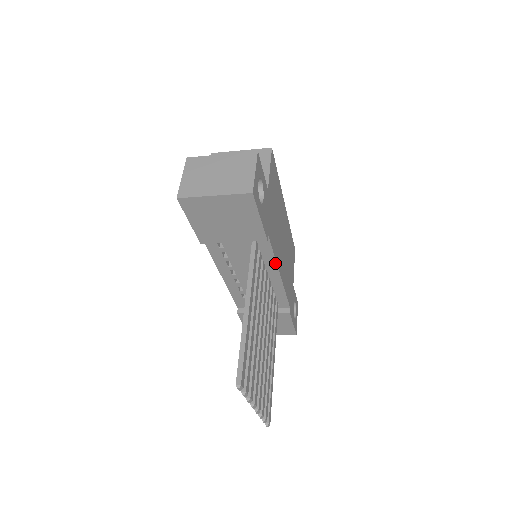
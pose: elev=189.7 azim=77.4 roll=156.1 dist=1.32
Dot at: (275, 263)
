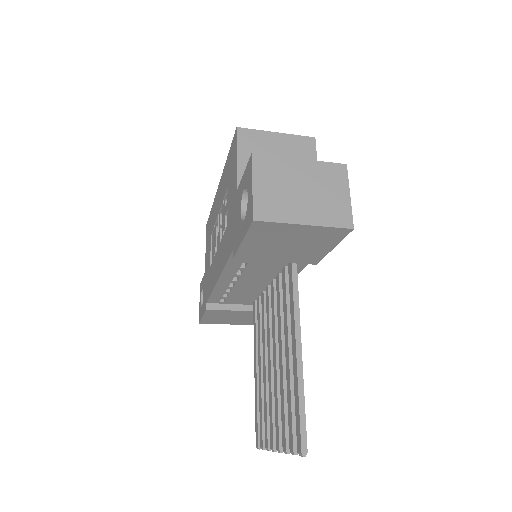
Dot at: occluded
